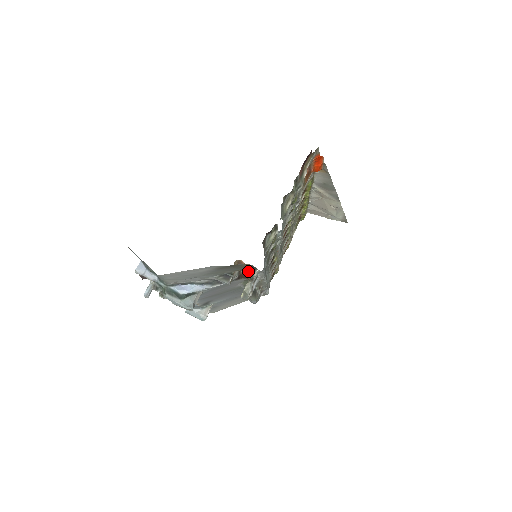
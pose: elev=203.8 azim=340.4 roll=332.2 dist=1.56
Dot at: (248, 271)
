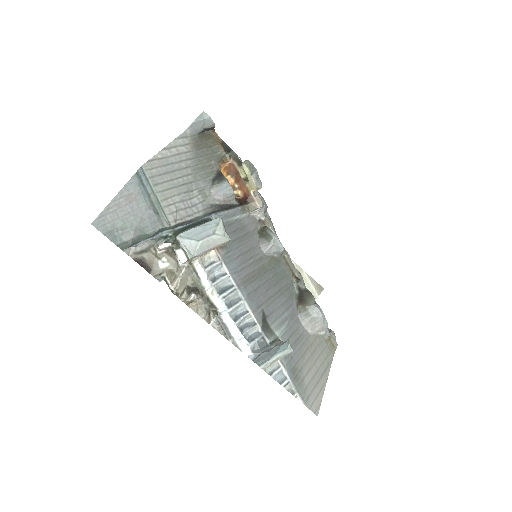
Dot at: (228, 156)
